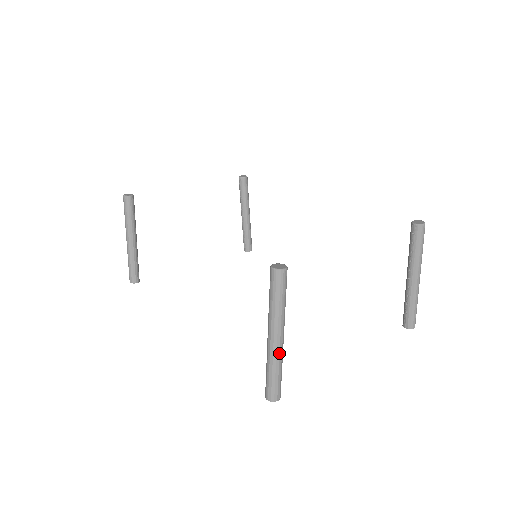
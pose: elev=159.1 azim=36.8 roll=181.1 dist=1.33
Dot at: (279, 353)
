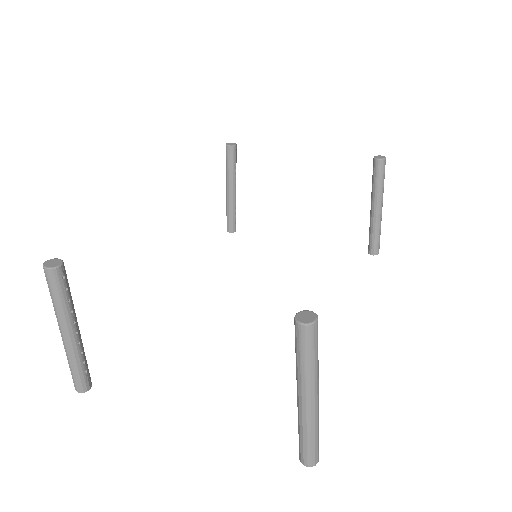
Dot at: (66, 349)
